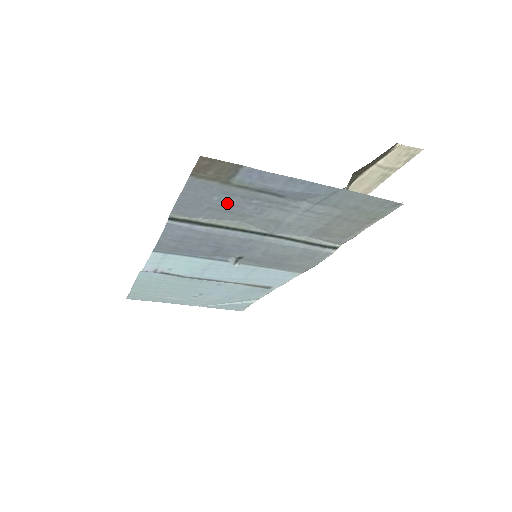
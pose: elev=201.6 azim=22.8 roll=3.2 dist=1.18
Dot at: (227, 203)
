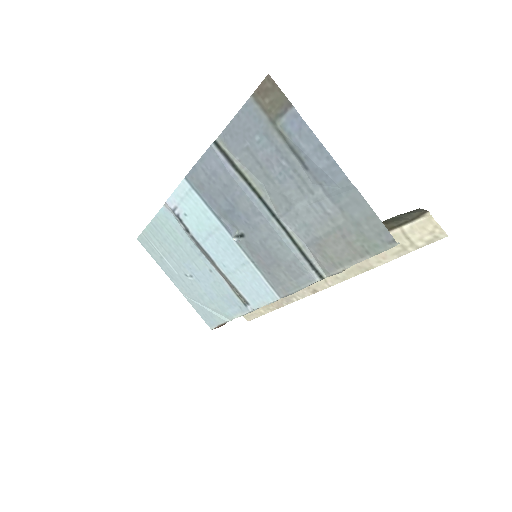
Dot at: (263, 151)
